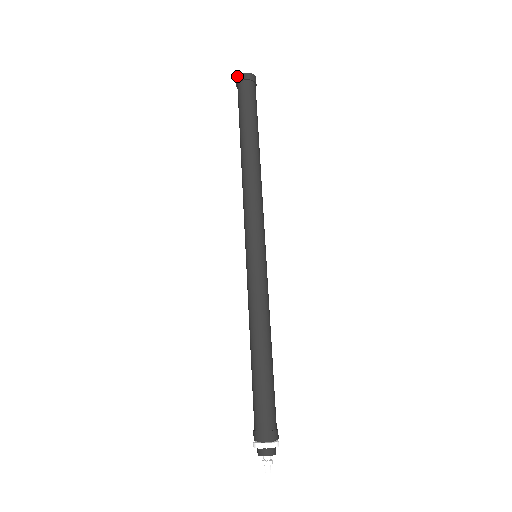
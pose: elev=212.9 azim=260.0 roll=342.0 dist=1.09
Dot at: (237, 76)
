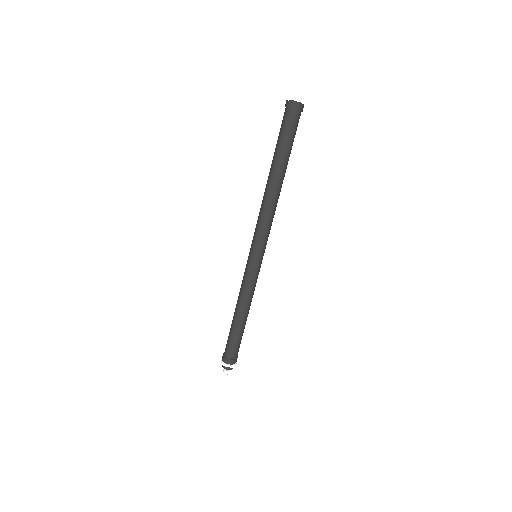
Dot at: (290, 101)
